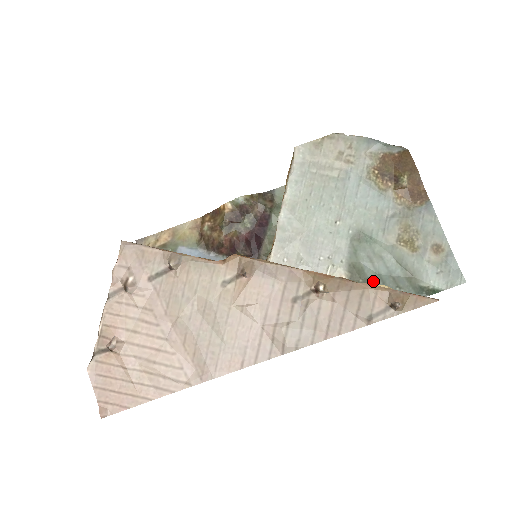
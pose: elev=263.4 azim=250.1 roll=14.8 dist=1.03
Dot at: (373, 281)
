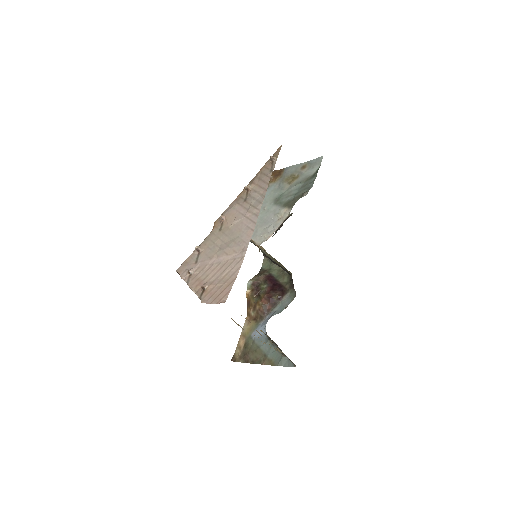
Dot at: (296, 196)
